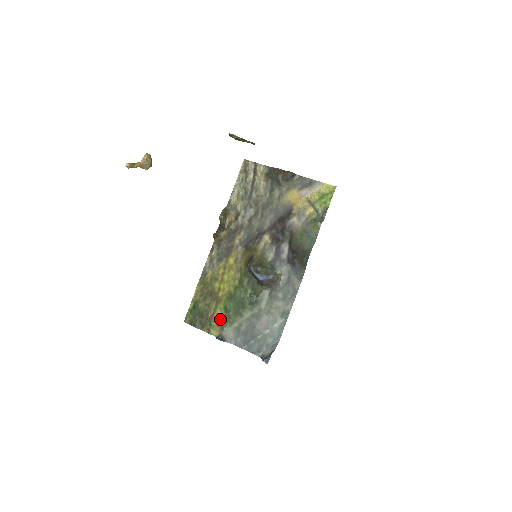
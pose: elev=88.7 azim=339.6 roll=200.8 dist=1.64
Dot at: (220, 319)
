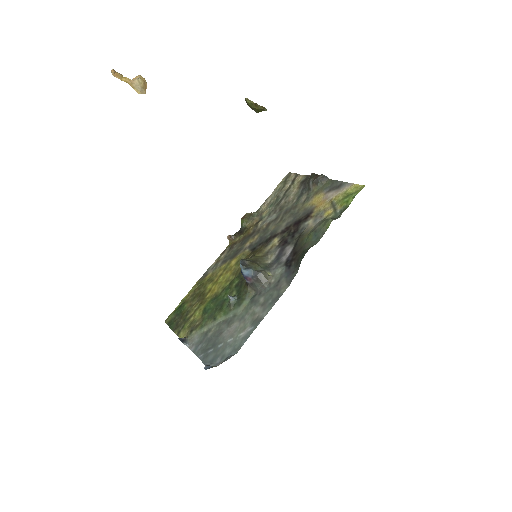
Dot at: (194, 321)
